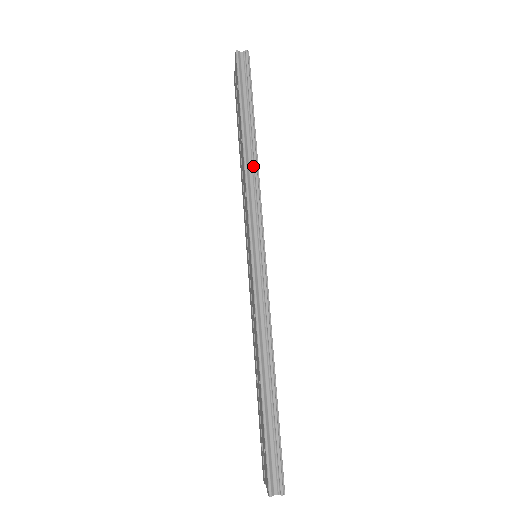
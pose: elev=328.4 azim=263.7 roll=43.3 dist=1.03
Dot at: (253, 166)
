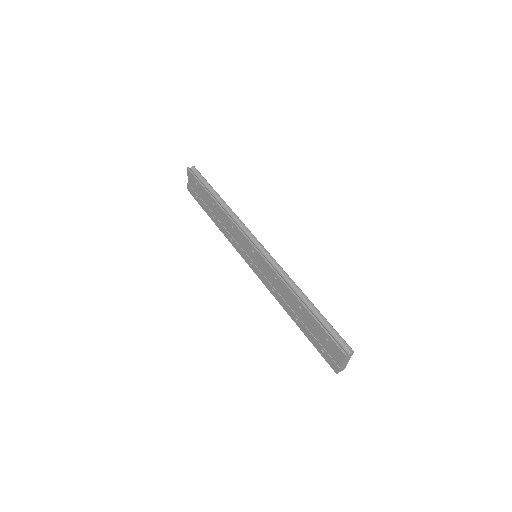
Dot at: (229, 211)
